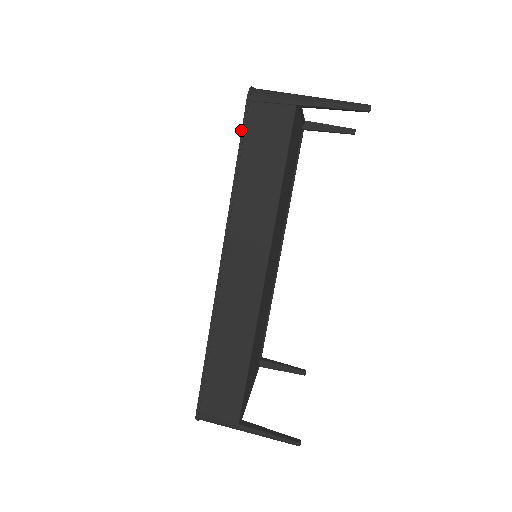
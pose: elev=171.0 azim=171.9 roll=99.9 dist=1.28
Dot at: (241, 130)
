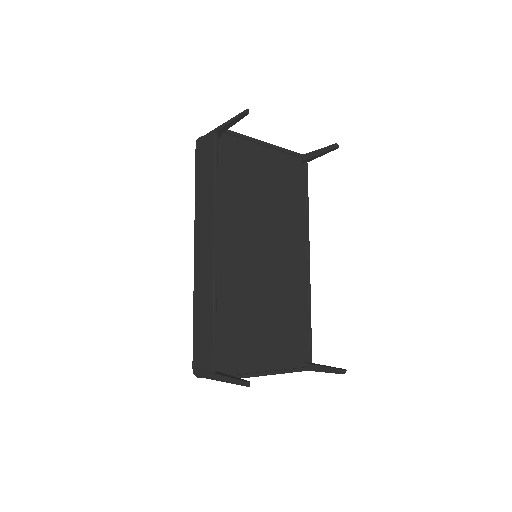
Dot at: (195, 162)
